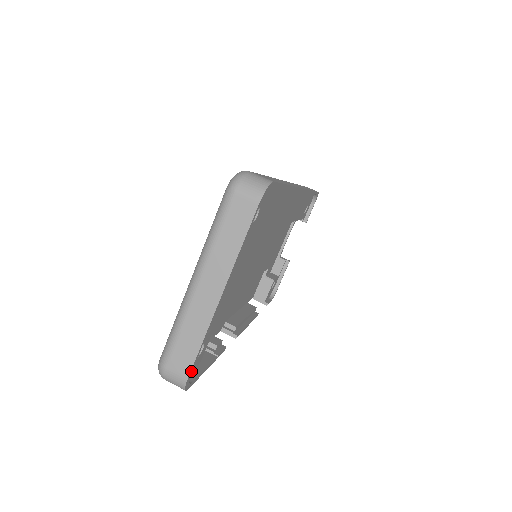
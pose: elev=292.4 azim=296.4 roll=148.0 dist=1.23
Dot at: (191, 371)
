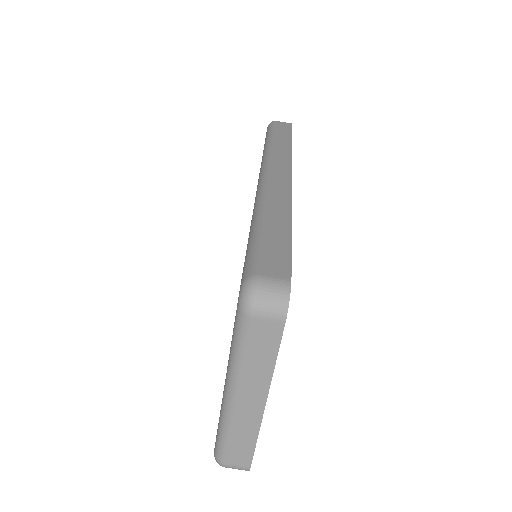
Dot at: (251, 460)
